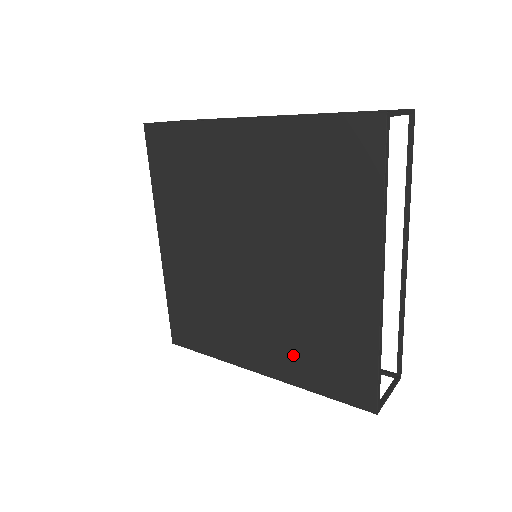
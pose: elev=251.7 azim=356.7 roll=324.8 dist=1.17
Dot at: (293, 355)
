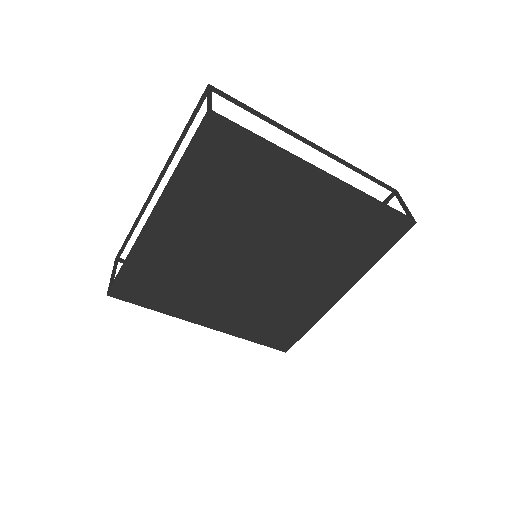
Dot at: (247, 320)
